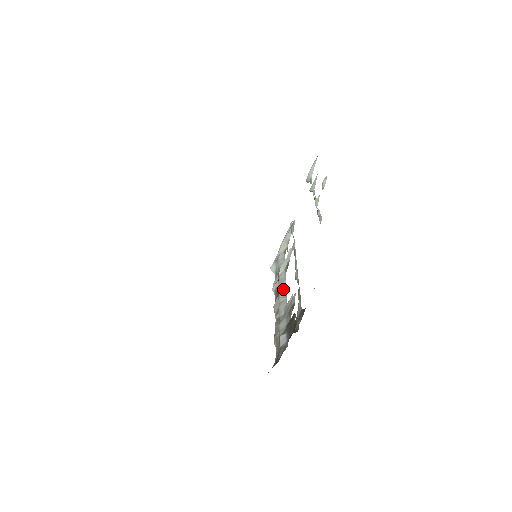
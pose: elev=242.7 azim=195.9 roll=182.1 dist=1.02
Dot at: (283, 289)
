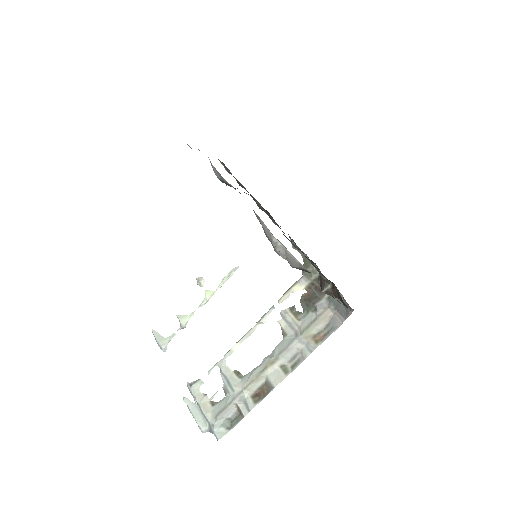
Dot at: (264, 361)
